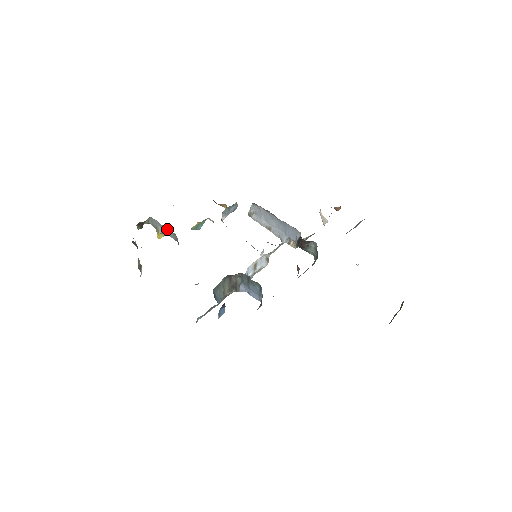
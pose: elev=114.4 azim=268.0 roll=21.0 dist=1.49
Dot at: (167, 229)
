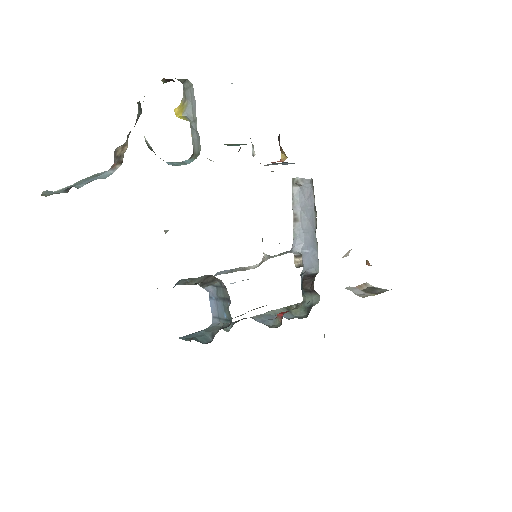
Dot at: occluded
